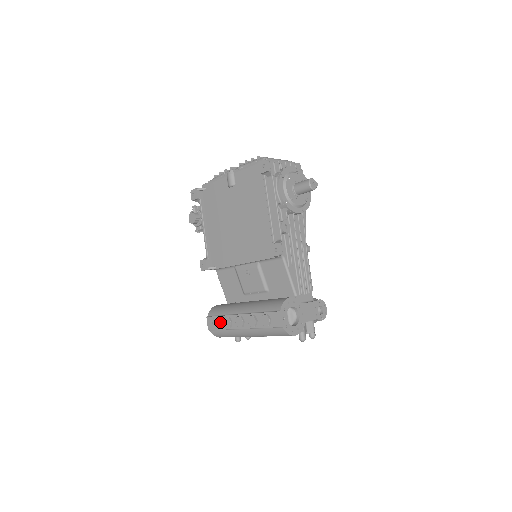
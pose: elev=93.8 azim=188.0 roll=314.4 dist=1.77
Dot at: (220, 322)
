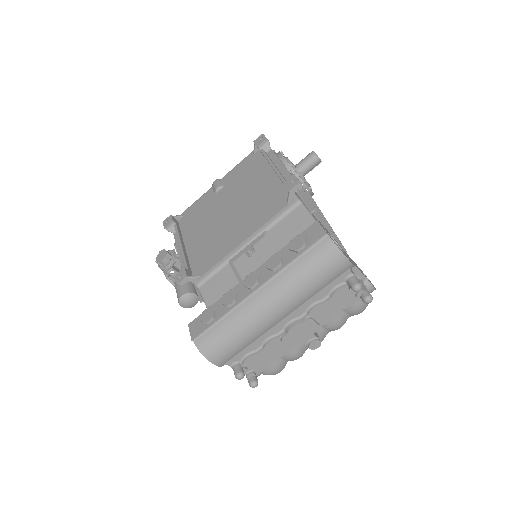
Dot at: (215, 309)
